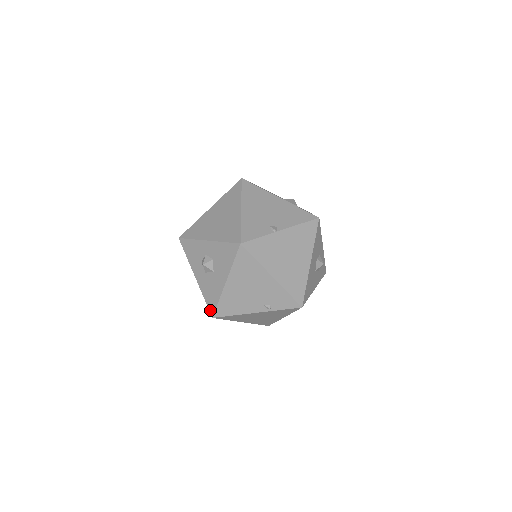
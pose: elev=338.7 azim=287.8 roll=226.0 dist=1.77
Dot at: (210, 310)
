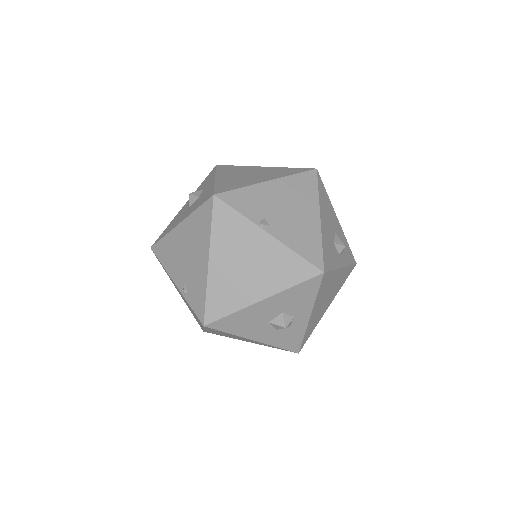
Dot at: (157, 240)
